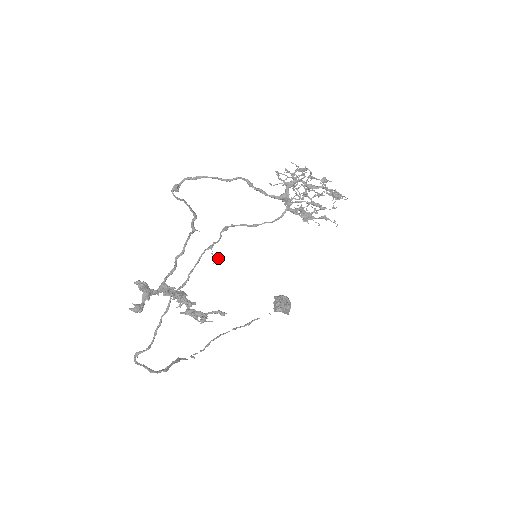
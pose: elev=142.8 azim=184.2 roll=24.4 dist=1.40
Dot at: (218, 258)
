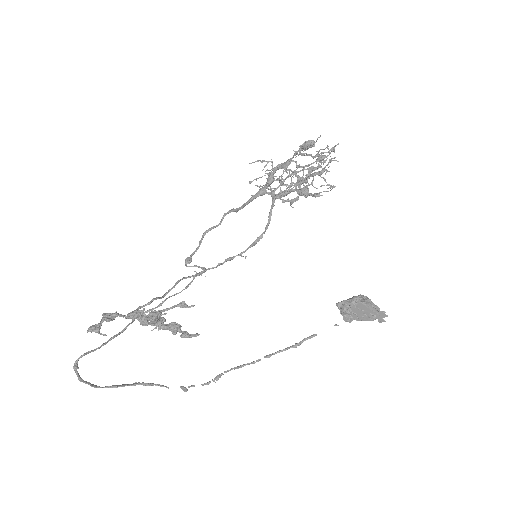
Dot at: occluded
